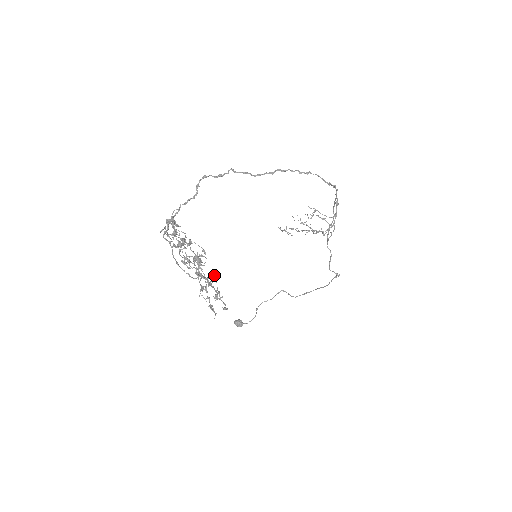
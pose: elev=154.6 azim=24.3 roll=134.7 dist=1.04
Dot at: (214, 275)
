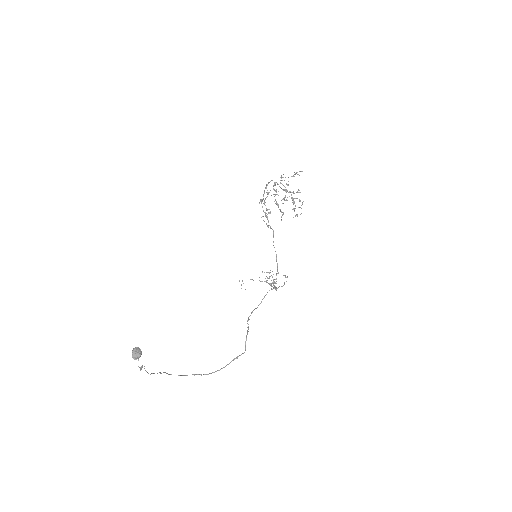
Dot at: (300, 200)
